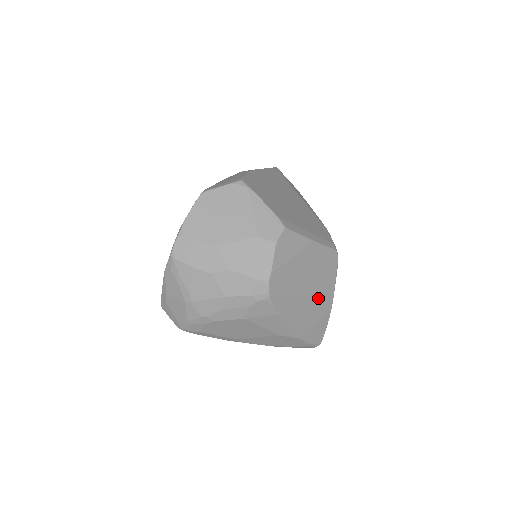
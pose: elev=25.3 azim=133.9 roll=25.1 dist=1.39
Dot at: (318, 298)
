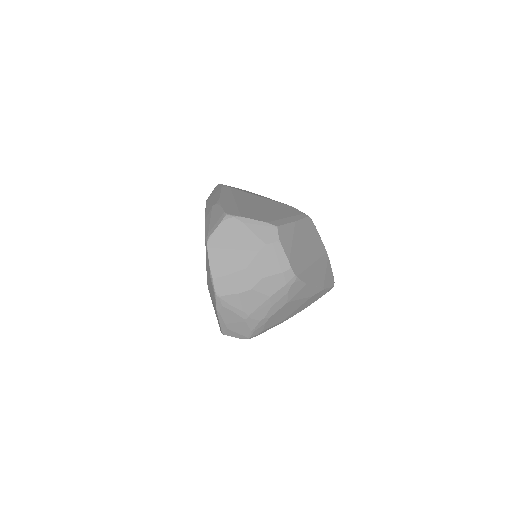
Dot at: (318, 256)
